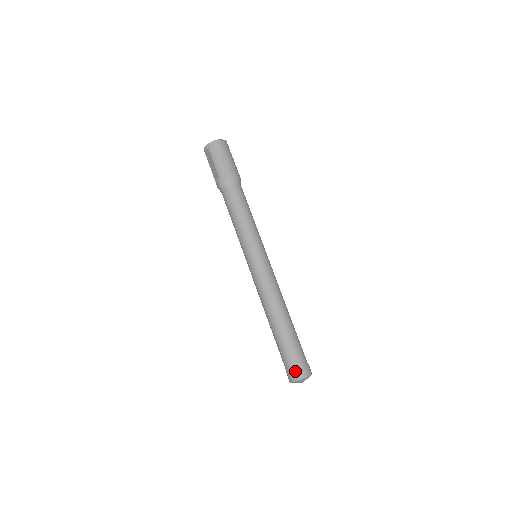
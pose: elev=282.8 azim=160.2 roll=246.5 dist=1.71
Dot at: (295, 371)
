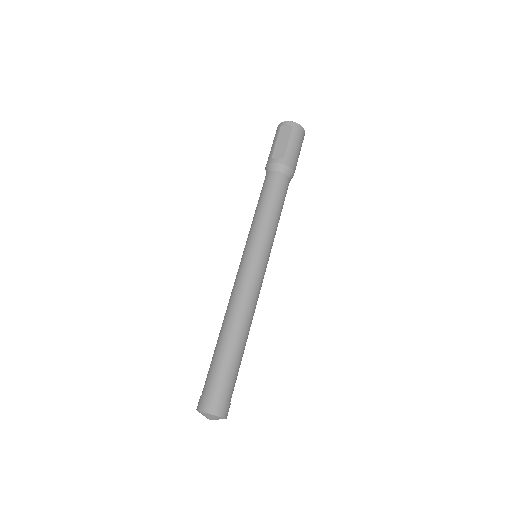
Dot at: (221, 403)
